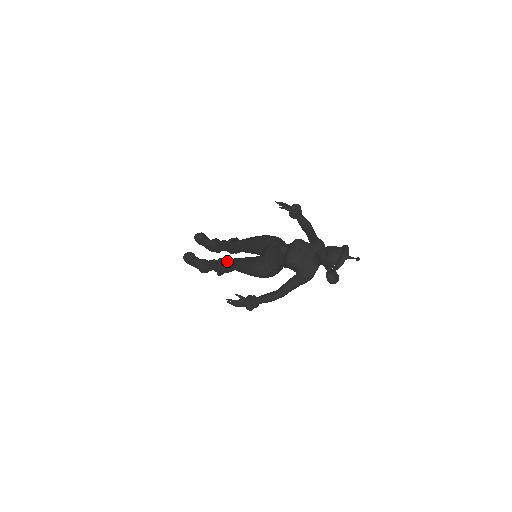
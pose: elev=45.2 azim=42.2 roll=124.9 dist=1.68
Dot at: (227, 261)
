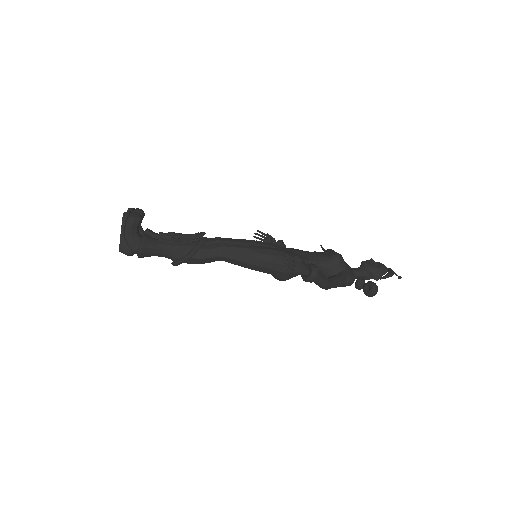
Dot at: (222, 242)
